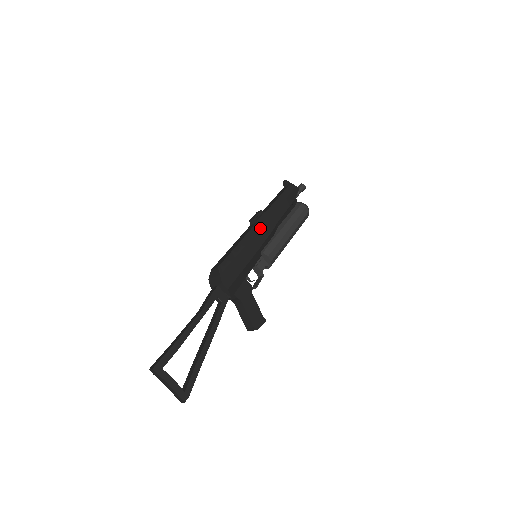
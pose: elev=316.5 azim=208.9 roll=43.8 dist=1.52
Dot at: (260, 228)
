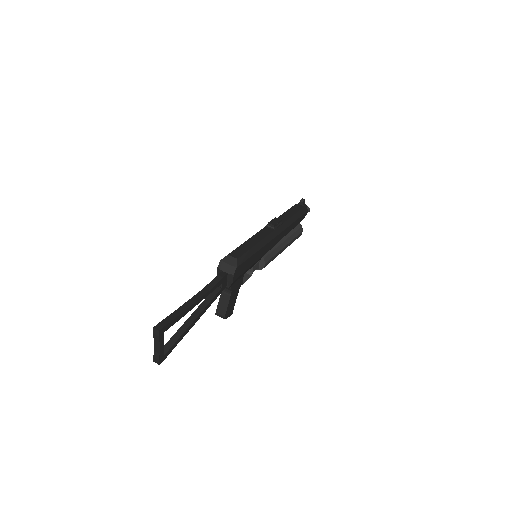
Dot at: (275, 237)
